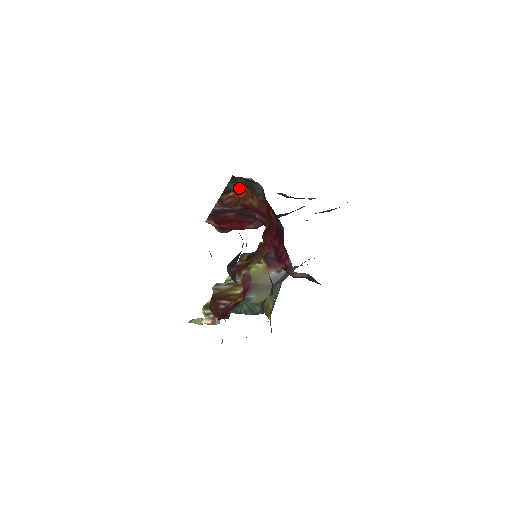
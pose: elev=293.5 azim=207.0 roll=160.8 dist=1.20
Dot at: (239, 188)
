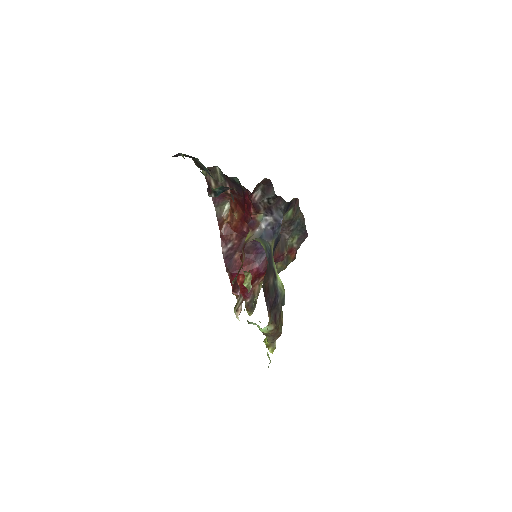
Dot at: (225, 214)
